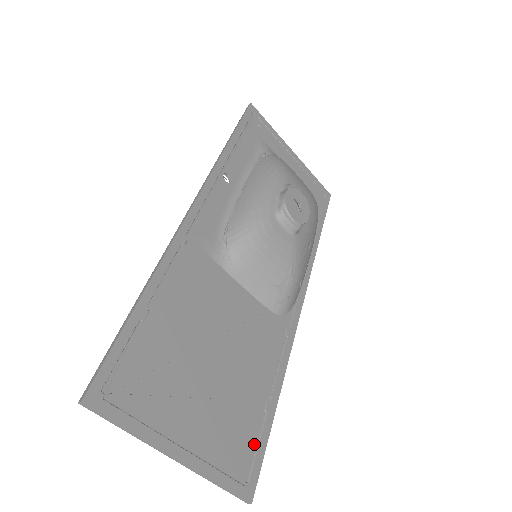
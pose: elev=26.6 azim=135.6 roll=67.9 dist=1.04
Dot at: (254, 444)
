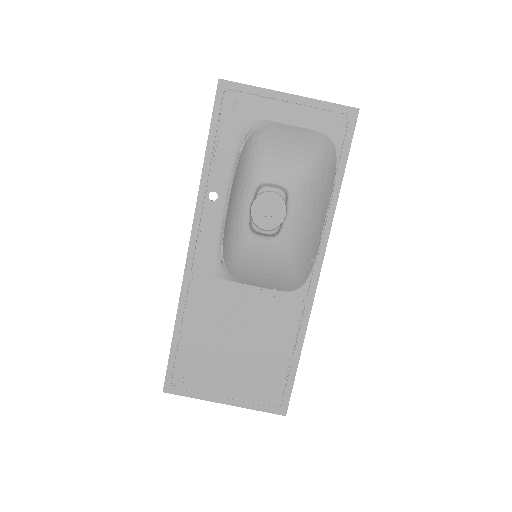
Dot at: (282, 385)
